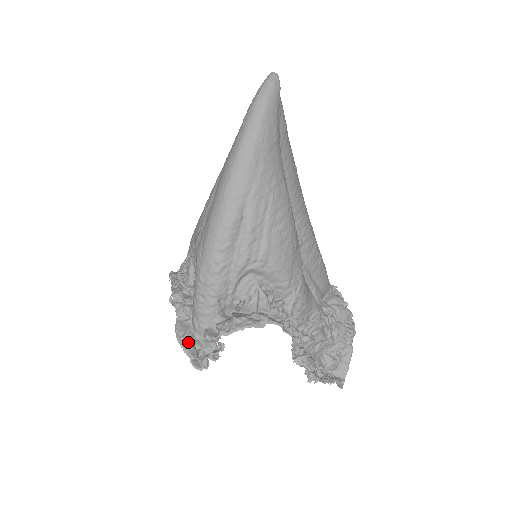
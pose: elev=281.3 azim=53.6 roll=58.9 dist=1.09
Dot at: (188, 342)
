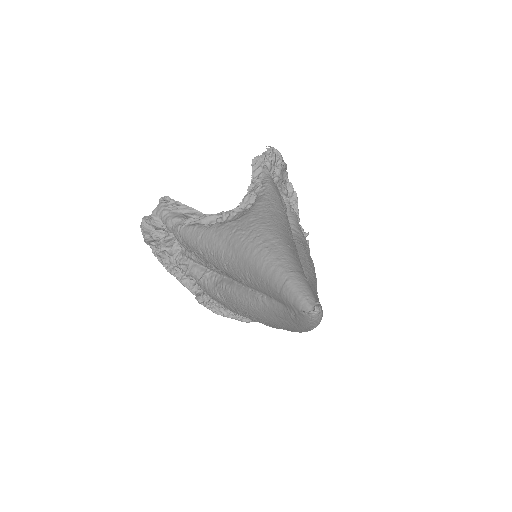
Dot at: occluded
